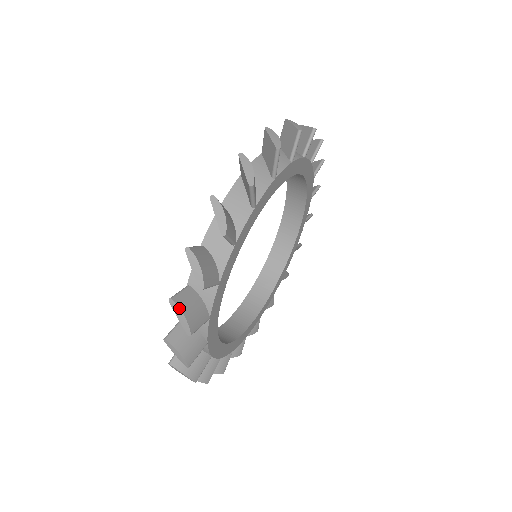
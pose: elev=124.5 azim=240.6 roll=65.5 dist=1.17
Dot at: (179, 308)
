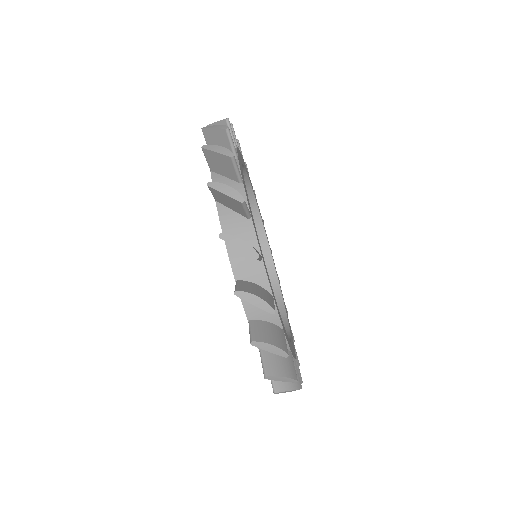
Dot at: occluded
